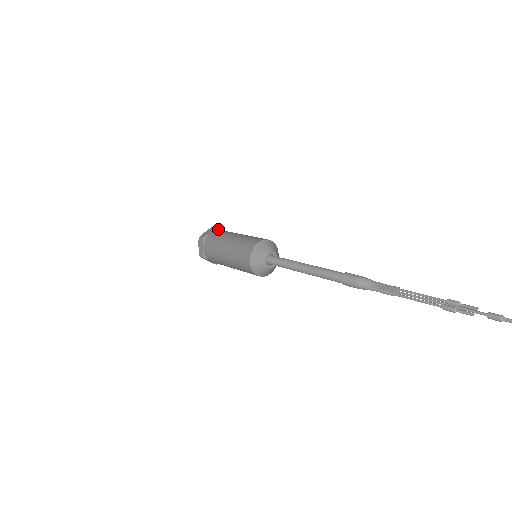
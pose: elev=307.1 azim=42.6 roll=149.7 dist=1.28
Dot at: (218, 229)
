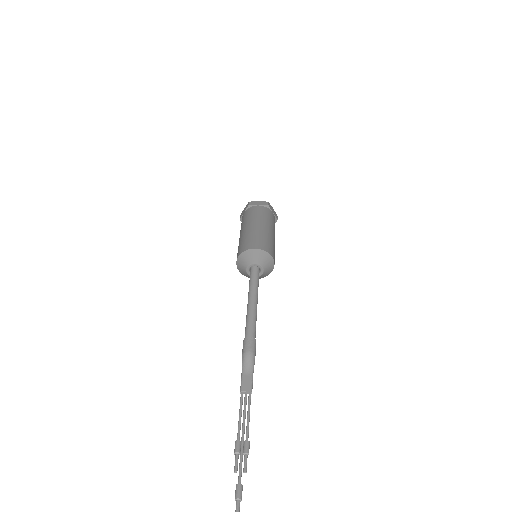
Dot at: (268, 207)
